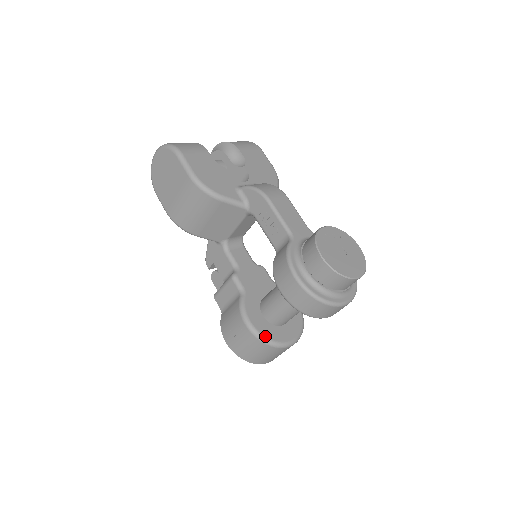
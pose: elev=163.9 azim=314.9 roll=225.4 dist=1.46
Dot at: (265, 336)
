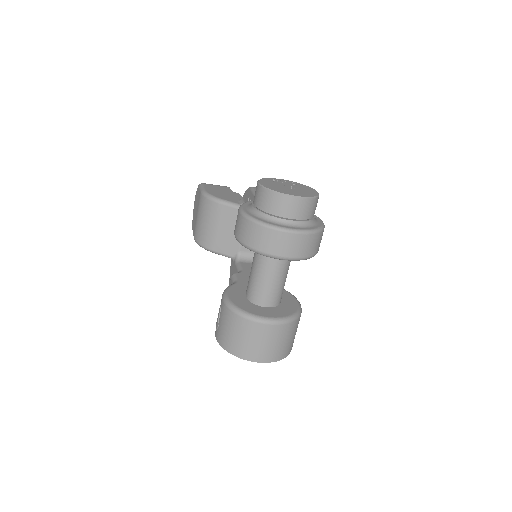
Dot at: (238, 306)
